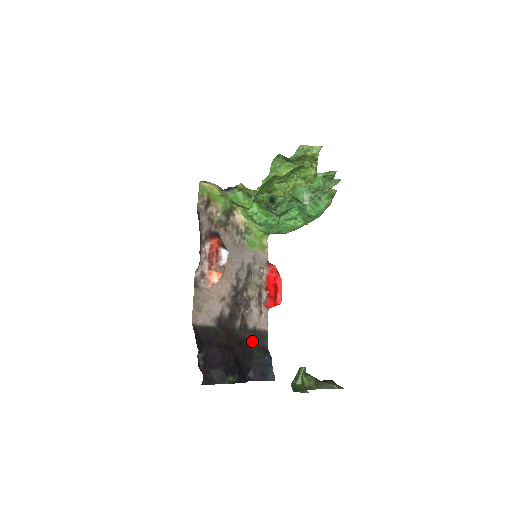
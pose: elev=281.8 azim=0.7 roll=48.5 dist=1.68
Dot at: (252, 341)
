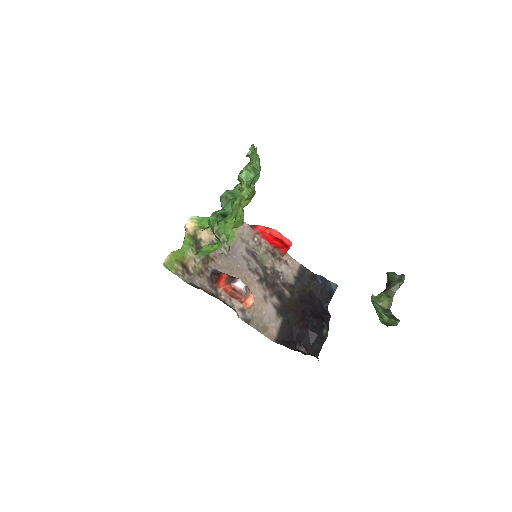
Dot at: (303, 287)
